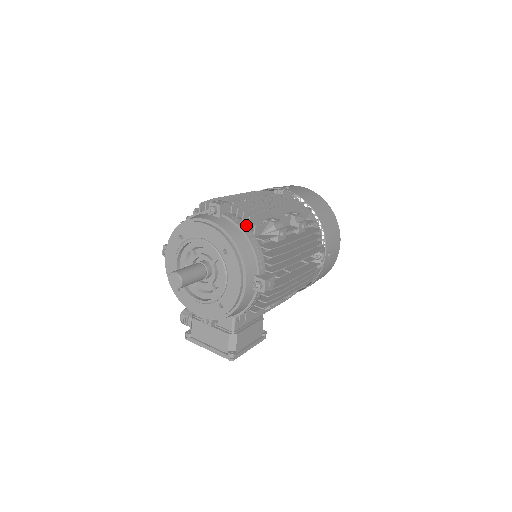
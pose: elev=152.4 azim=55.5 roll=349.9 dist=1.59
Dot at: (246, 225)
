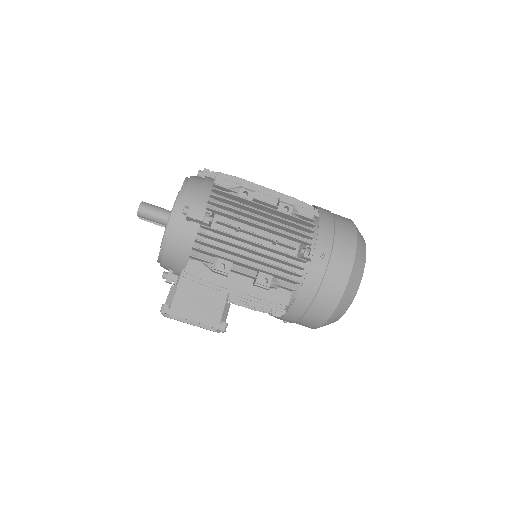
Dot at: (214, 180)
